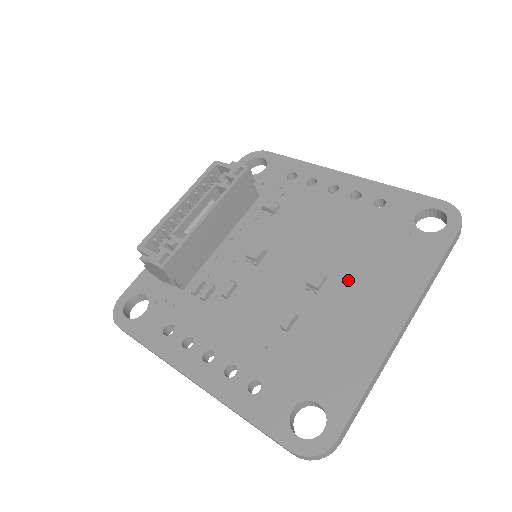
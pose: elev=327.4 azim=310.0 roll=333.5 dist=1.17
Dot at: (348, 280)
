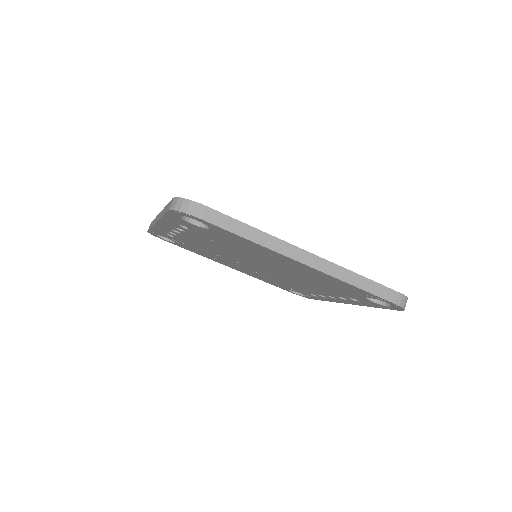
Dot at: occluded
